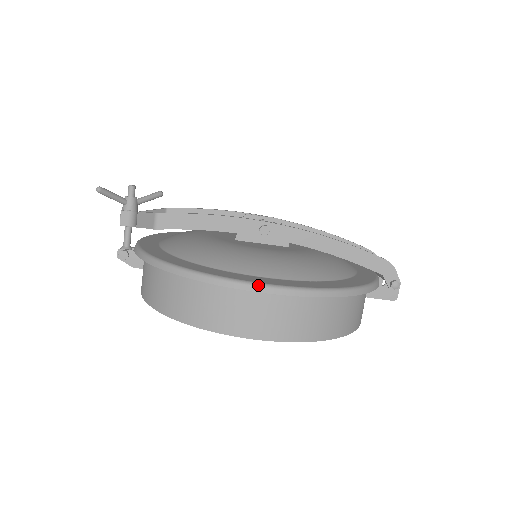
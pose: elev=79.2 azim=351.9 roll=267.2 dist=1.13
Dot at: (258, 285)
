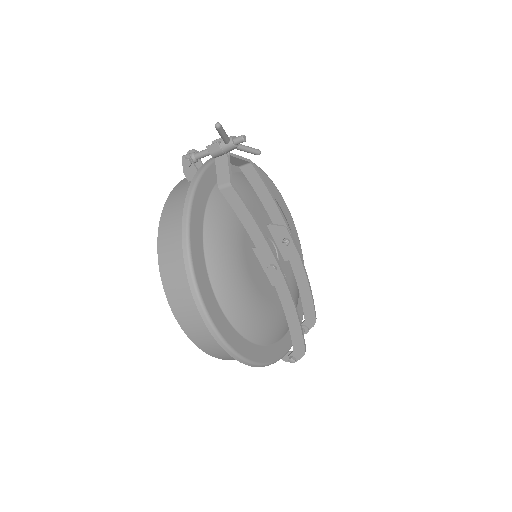
Dot at: (212, 325)
